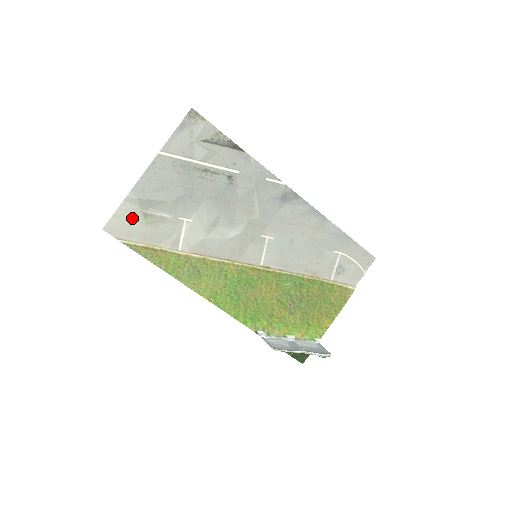
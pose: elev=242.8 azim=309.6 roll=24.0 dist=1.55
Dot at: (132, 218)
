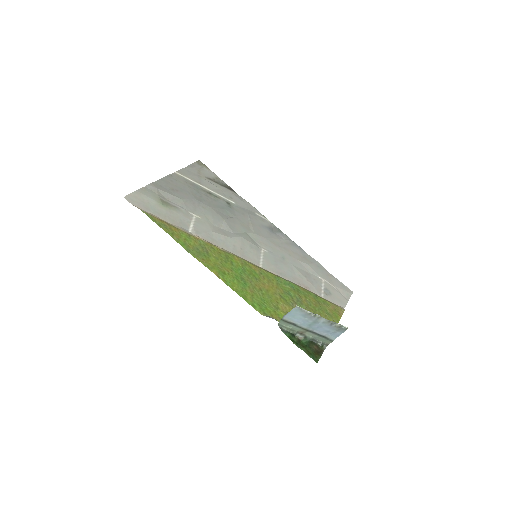
Dot at: (151, 198)
